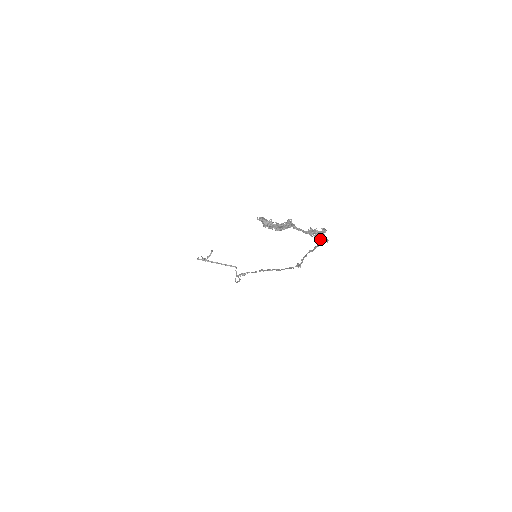
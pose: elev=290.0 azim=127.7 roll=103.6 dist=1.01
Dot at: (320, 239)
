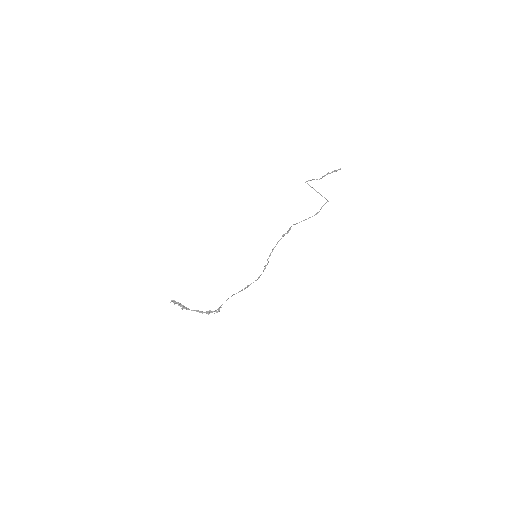
Dot at: (207, 313)
